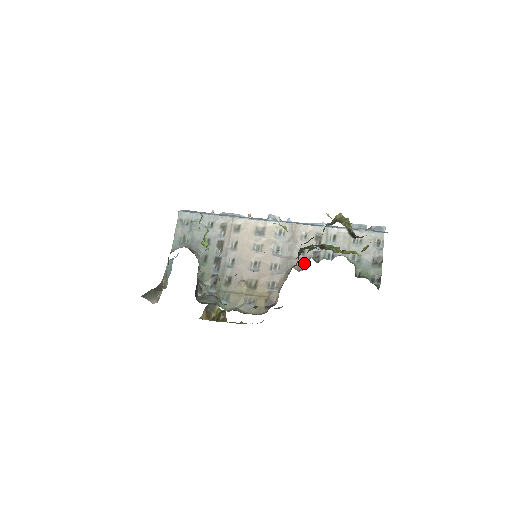
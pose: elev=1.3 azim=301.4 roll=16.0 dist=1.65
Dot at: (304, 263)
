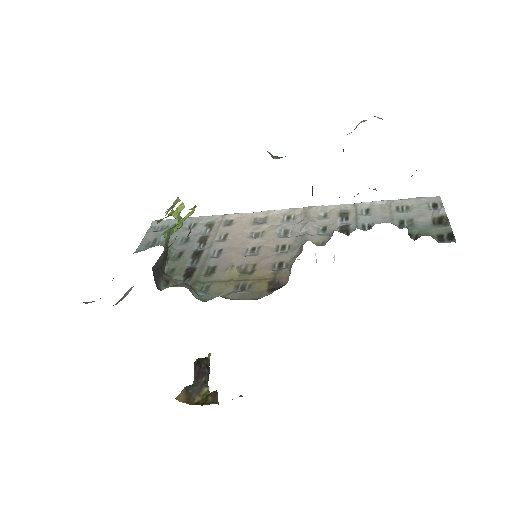
Dot at: (326, 237)
